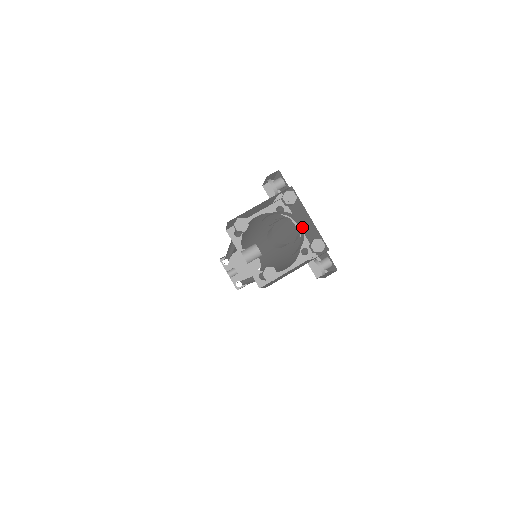
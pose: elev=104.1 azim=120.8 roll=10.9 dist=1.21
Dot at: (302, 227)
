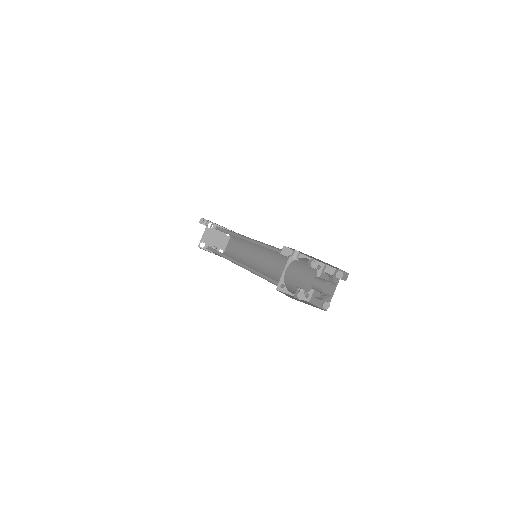
Dot at: (329, 274)
